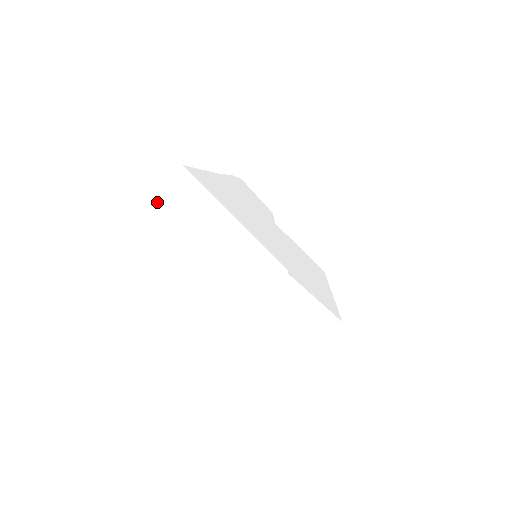
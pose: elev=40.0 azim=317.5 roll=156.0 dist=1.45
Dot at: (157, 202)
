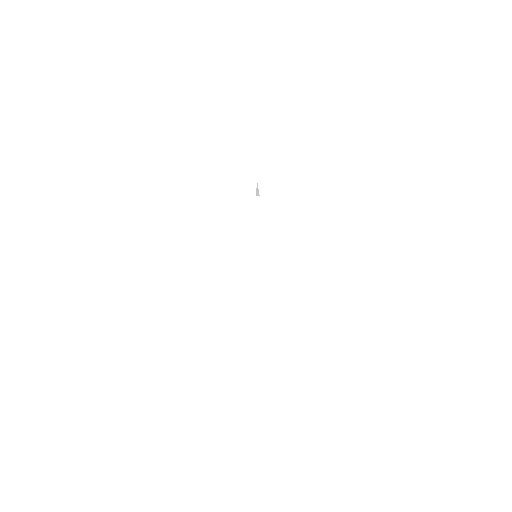
Dot at: (94, 313)
